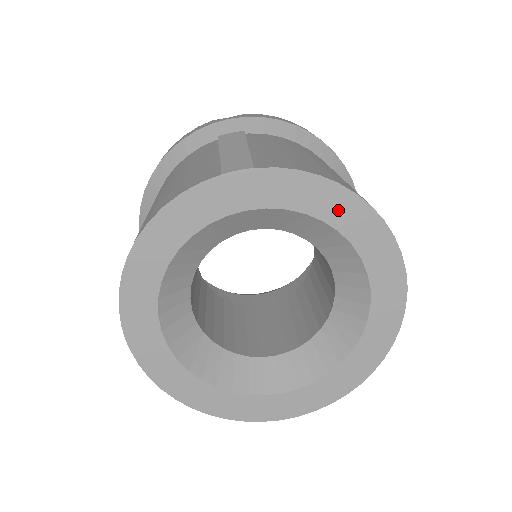
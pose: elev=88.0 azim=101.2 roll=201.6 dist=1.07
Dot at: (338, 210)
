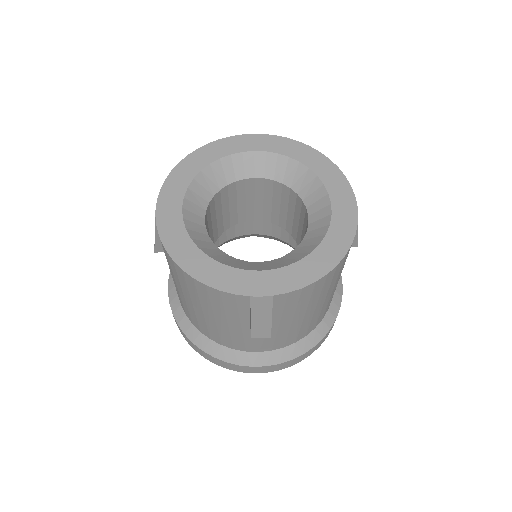
Dot at: (309, 158)
